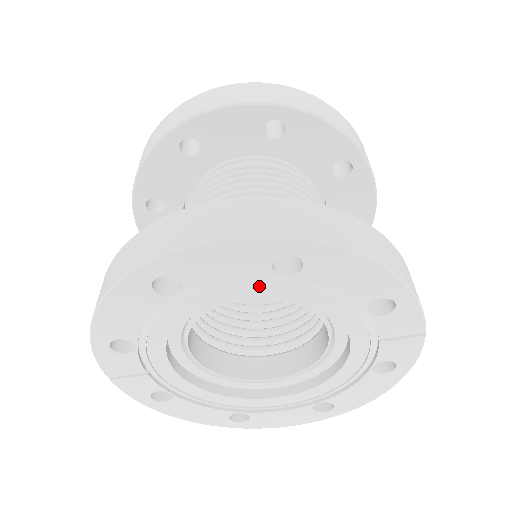
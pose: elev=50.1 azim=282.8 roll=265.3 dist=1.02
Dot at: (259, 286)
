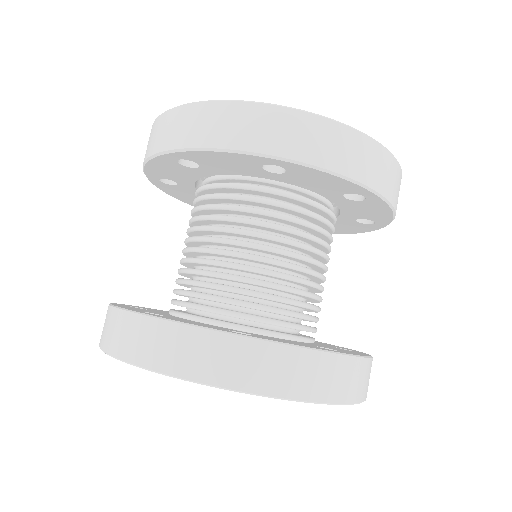
Dot at: occluded
